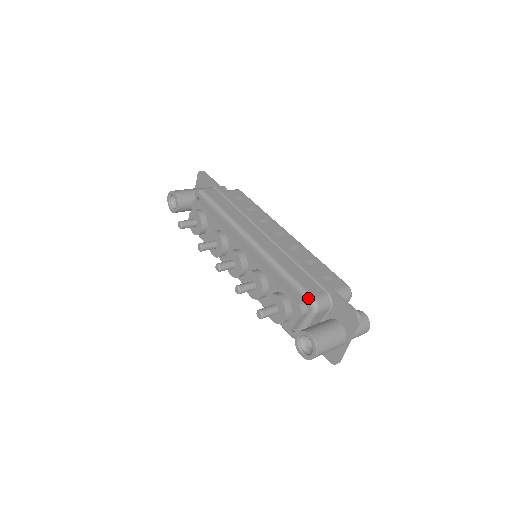
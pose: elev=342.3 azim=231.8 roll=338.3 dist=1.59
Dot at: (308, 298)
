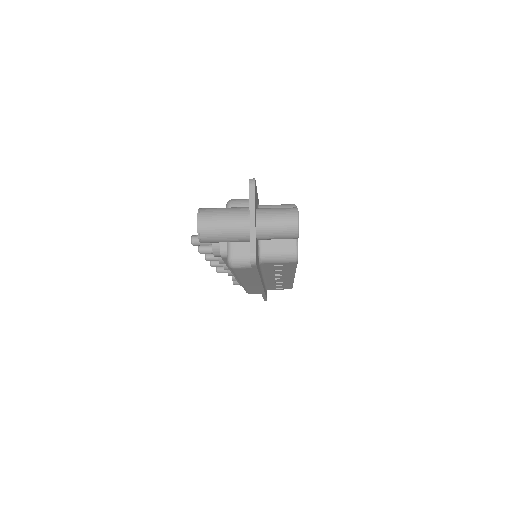
Dot at: occluded
